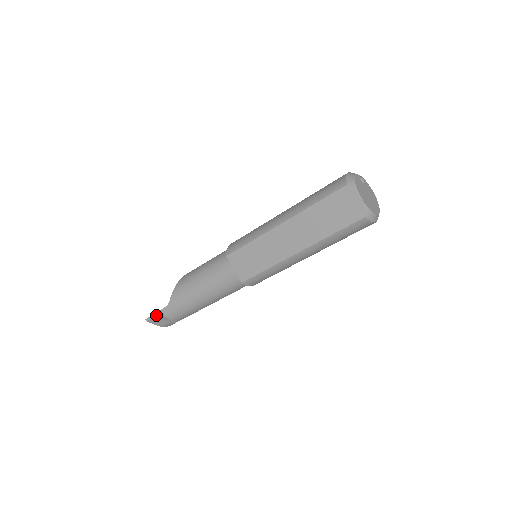
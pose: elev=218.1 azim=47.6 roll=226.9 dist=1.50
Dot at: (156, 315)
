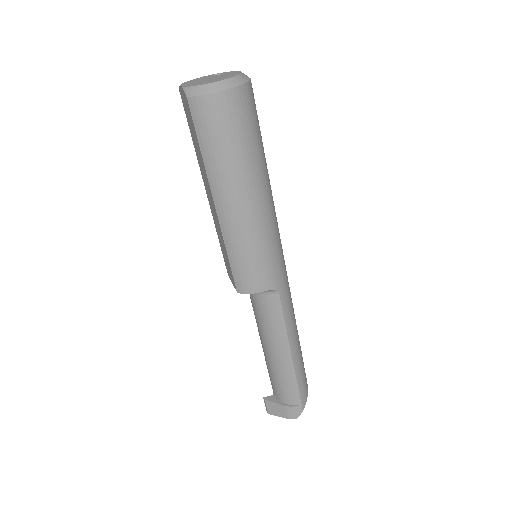
Dot at: (264, 399)
